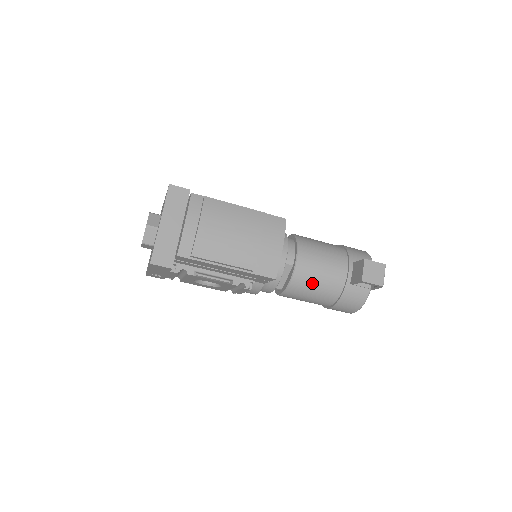
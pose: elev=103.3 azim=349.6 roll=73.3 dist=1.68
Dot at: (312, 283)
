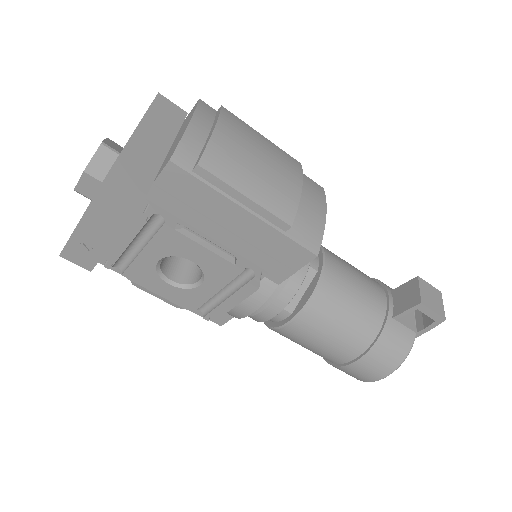
Dot at: (343, 304)
